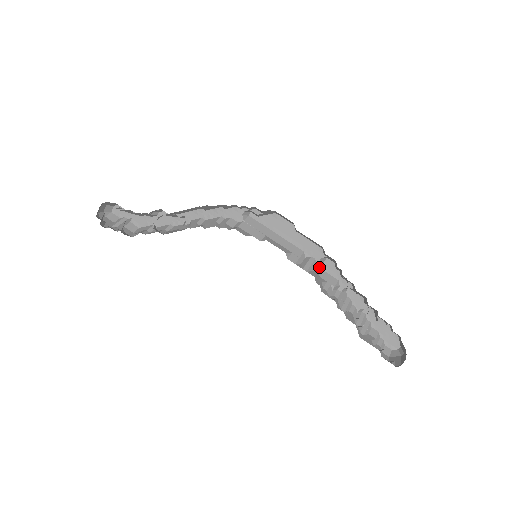
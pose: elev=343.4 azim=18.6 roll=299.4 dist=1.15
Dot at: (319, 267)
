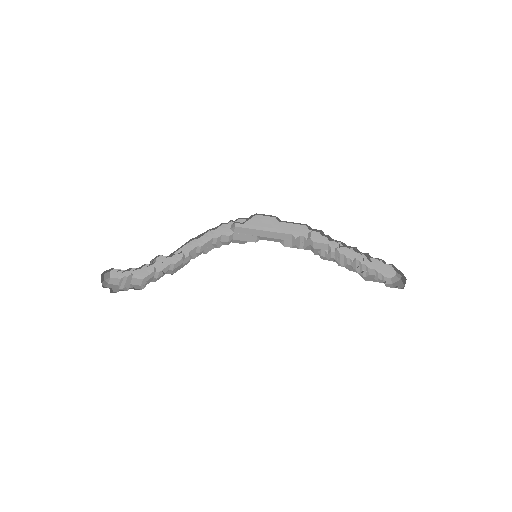
Dot at: (309, 241)
